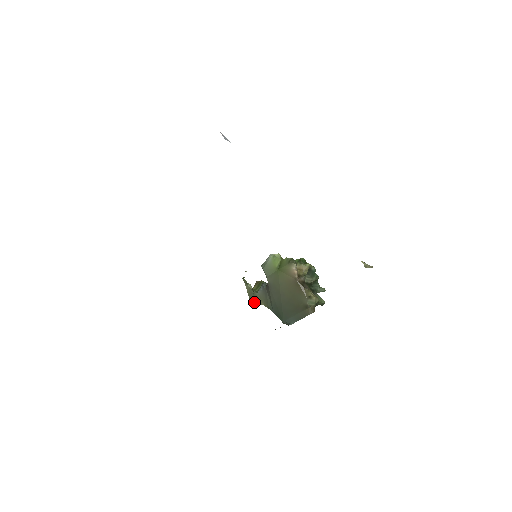
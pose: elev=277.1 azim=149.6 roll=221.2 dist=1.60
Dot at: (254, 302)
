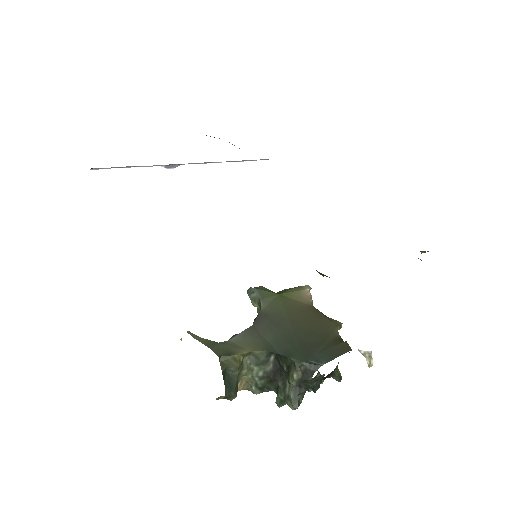
Dot at: (223, 353)
